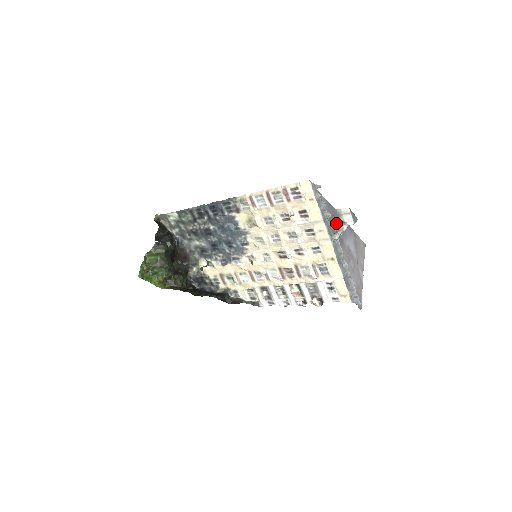
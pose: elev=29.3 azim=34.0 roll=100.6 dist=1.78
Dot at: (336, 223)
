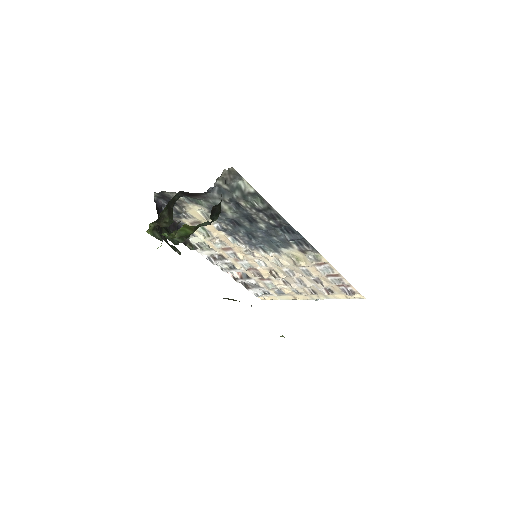
Dot at: occluded
